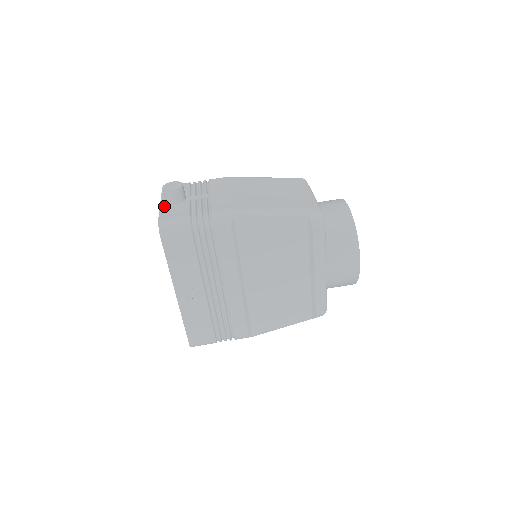
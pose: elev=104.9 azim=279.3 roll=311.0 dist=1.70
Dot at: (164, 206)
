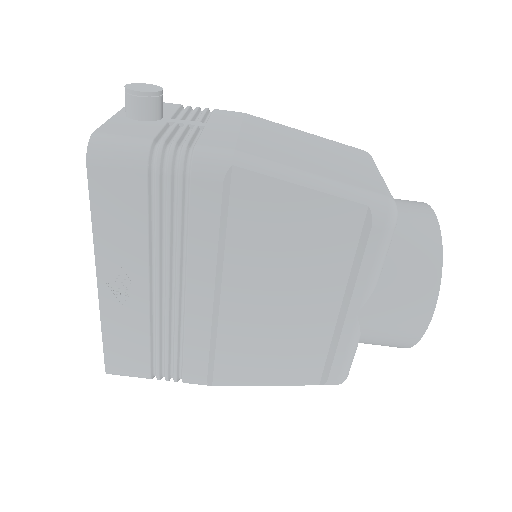
Dot at: (119, 118)
